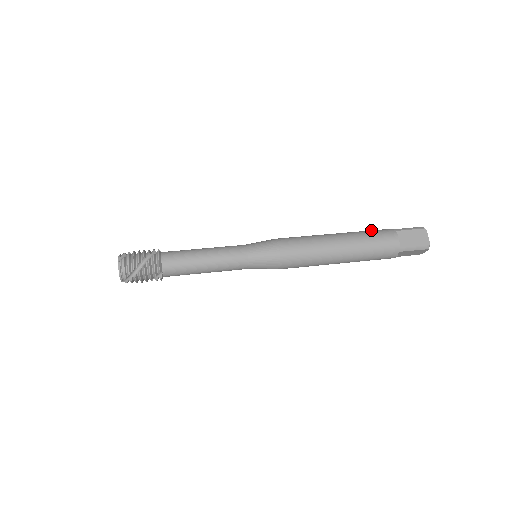
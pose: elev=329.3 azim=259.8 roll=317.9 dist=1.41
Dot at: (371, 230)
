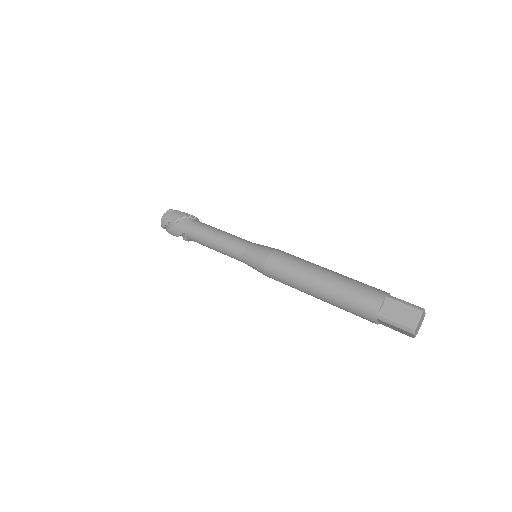
Dot at: (366, 284)
